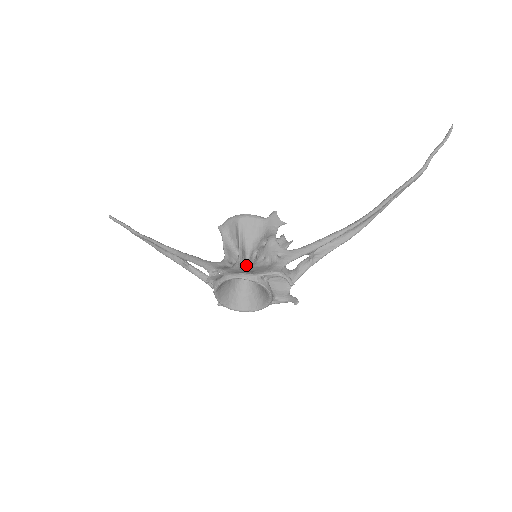
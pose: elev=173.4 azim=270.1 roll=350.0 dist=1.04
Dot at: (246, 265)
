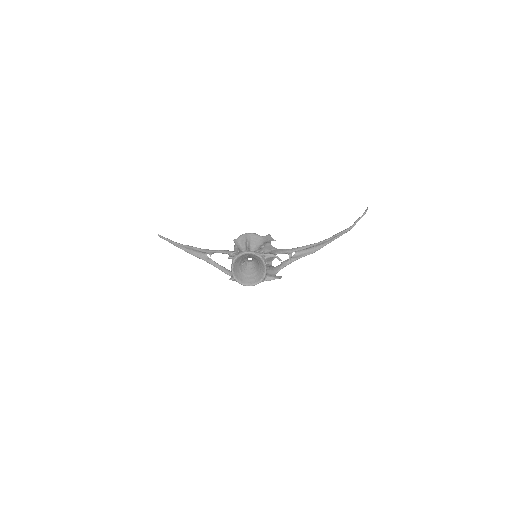
Dot at: occluded
